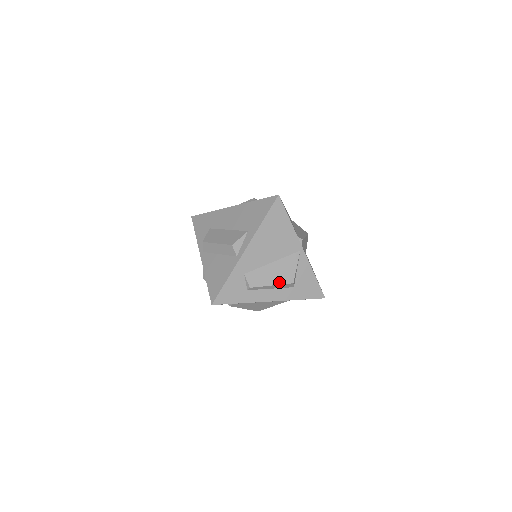
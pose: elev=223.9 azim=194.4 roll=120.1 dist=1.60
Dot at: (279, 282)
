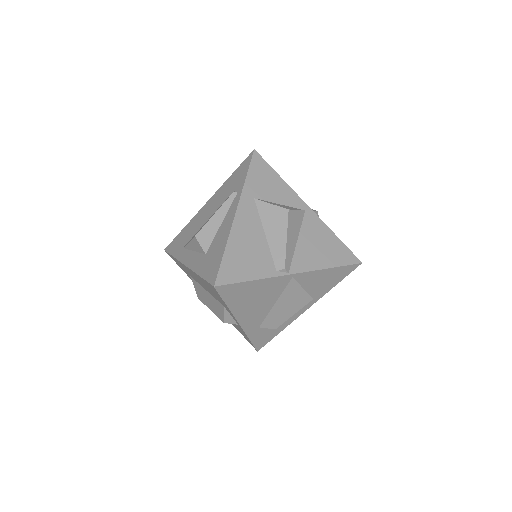
Dot at: (298, 308)
